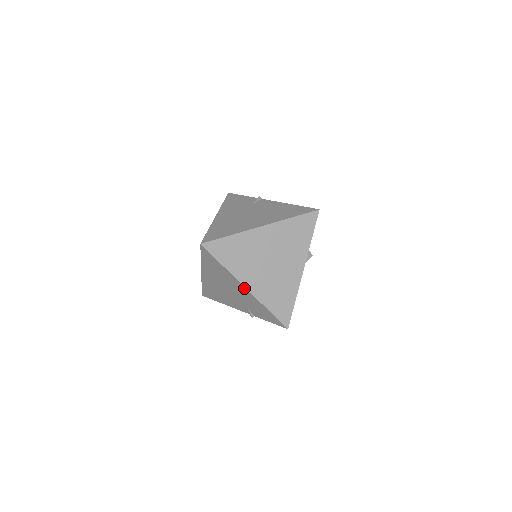
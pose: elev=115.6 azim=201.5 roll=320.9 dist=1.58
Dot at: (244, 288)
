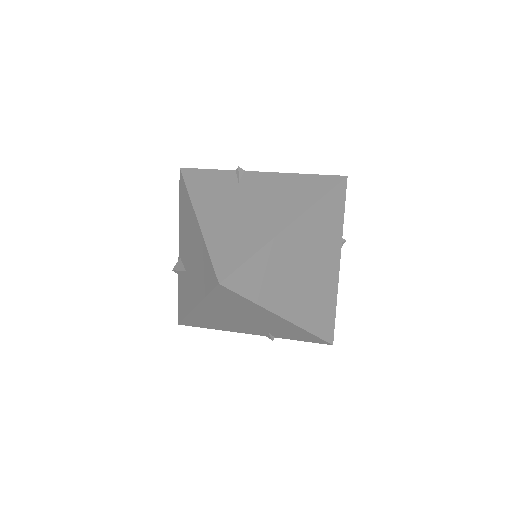
Dot at: (280, 319)
